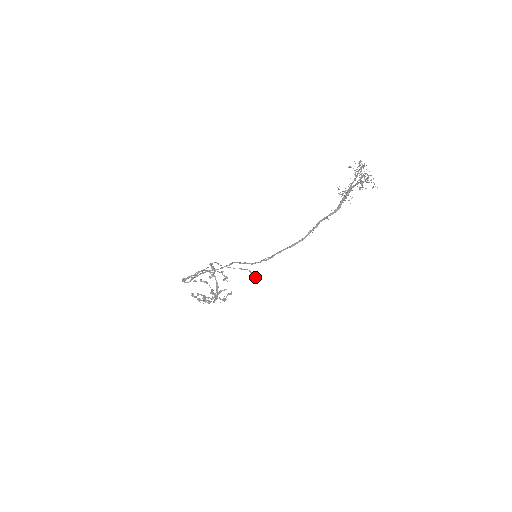
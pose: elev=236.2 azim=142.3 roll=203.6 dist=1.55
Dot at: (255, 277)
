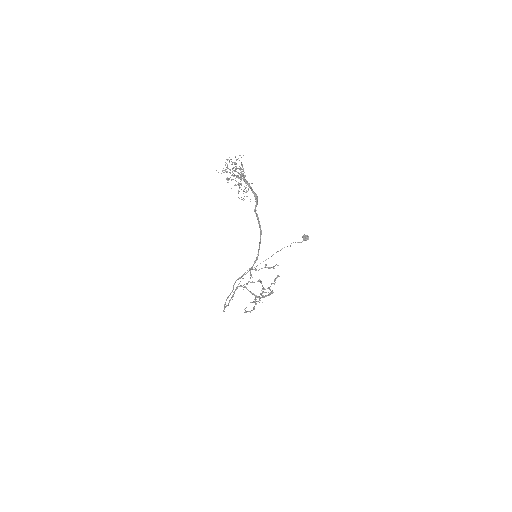
Dot at: (304, 240)
